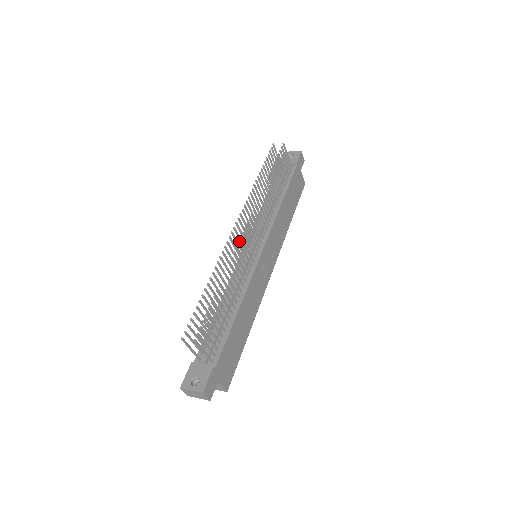
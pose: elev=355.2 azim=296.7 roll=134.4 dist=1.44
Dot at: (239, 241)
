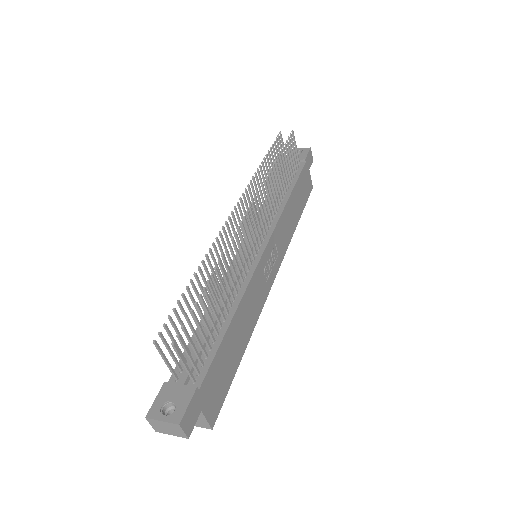
Dot at: (239, 226)
